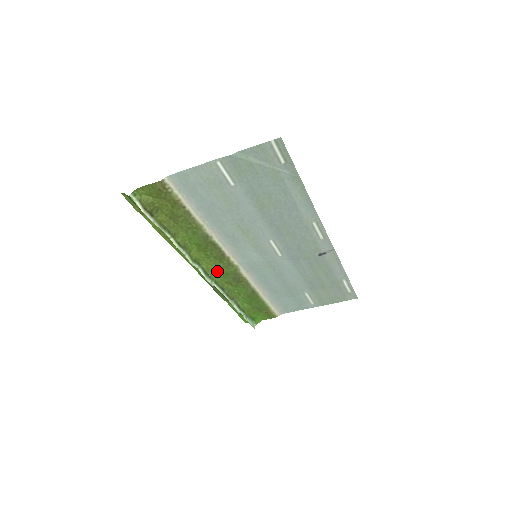
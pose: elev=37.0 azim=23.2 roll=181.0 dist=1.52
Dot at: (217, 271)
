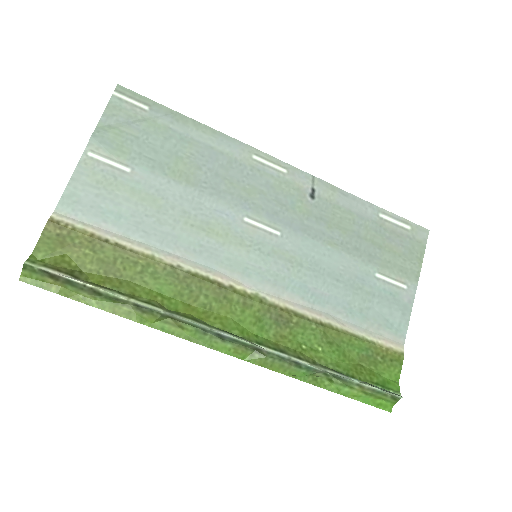
Dot at: (243, 325)
